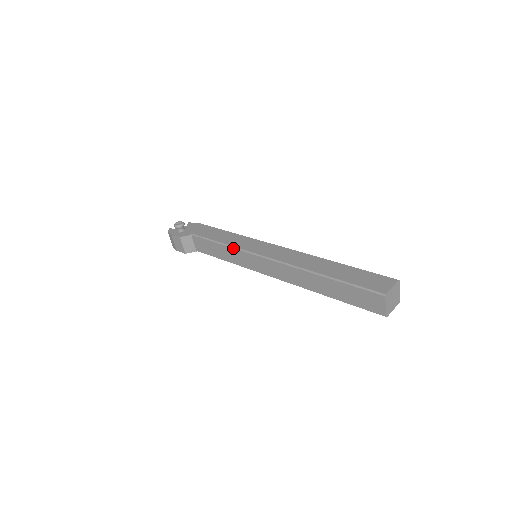
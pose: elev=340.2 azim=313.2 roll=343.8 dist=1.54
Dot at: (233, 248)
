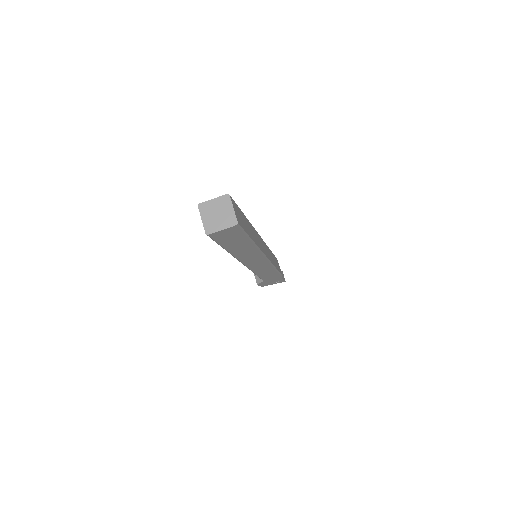
Dot at: occluded
